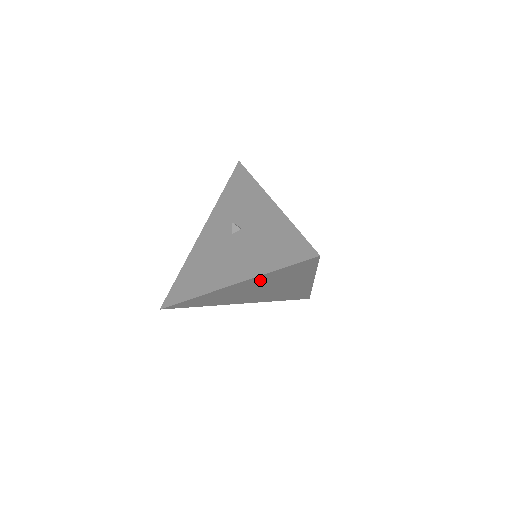
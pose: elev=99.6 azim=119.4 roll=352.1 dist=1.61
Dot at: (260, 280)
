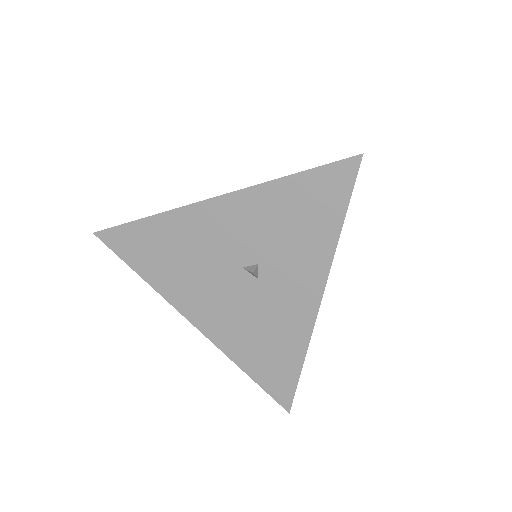
Dot at: occluded
